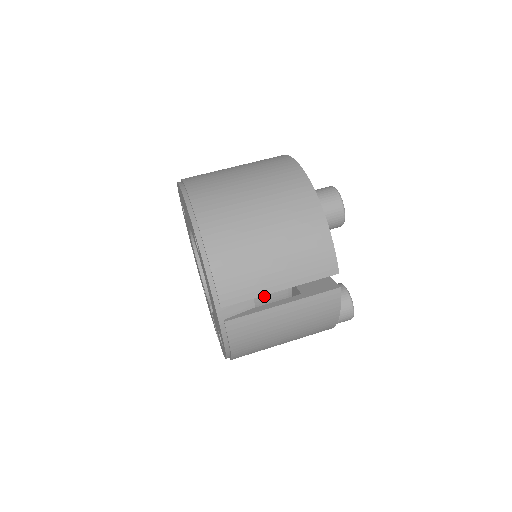
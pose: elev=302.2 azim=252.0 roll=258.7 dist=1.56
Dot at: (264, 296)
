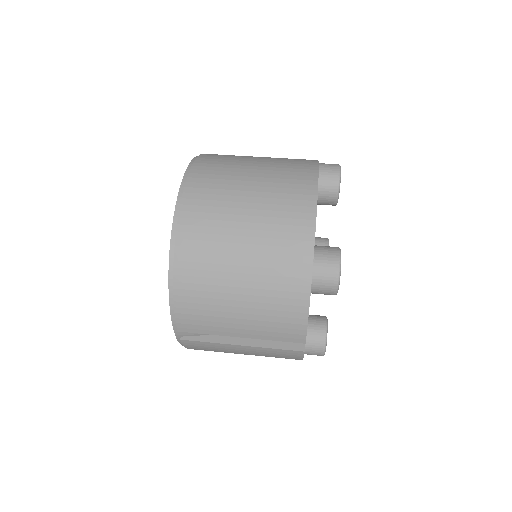
Dot at: occluded
